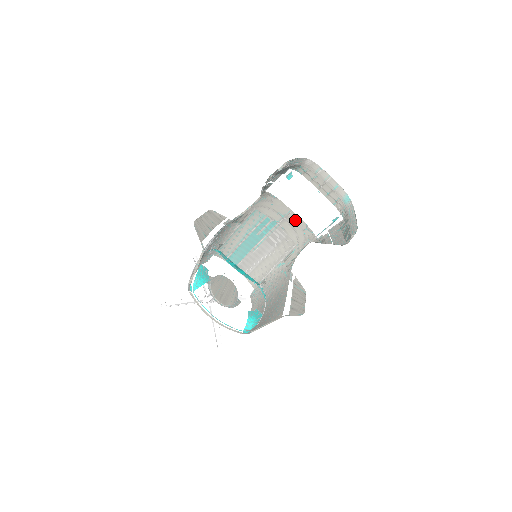
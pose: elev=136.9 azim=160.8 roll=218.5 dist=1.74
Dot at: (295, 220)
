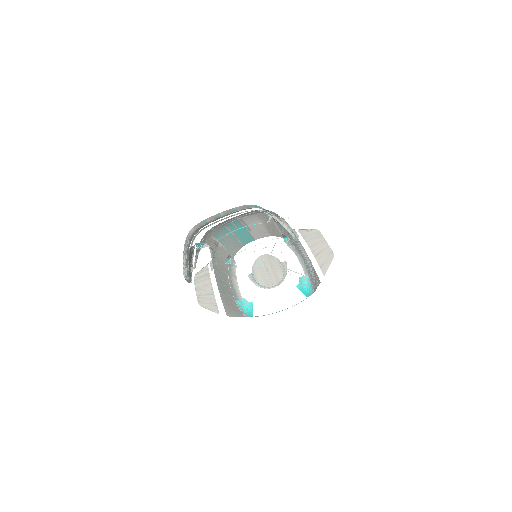
Dot at: (244, 214)
